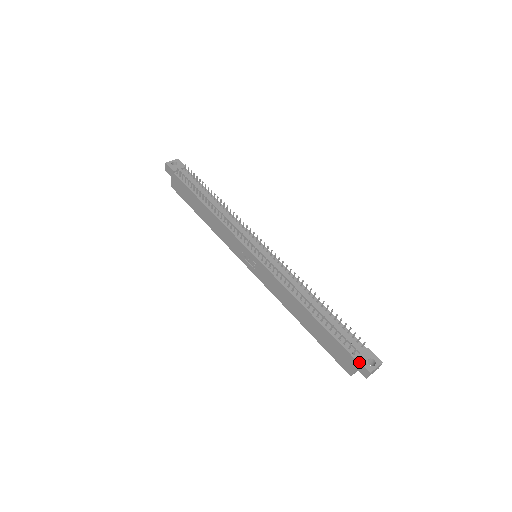
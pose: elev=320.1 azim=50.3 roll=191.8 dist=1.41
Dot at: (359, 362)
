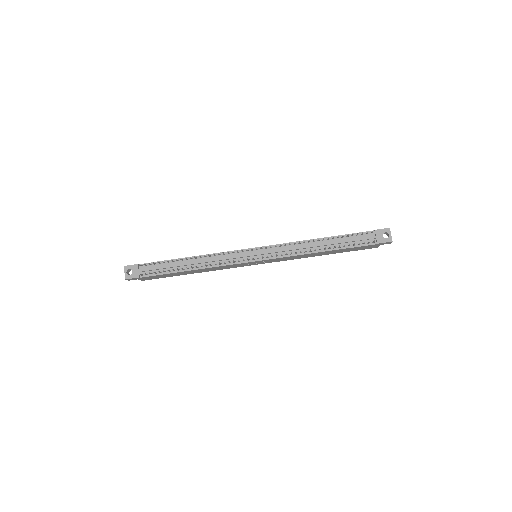
Dot at: (381, 243)
